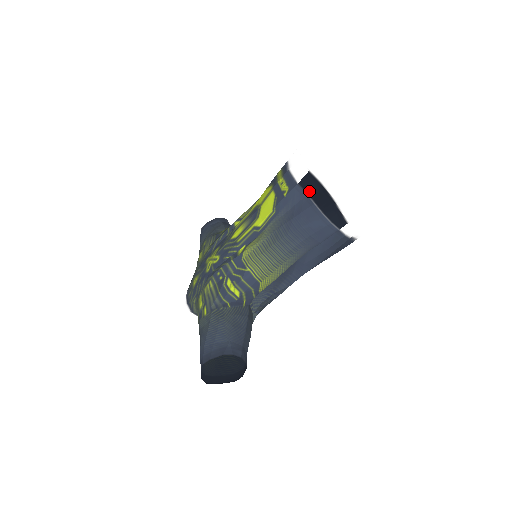
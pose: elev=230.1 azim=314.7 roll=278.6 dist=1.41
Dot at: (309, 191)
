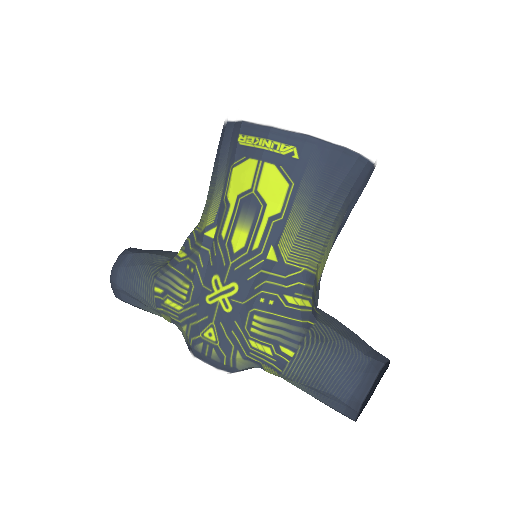
Dot at: (328, 136)
